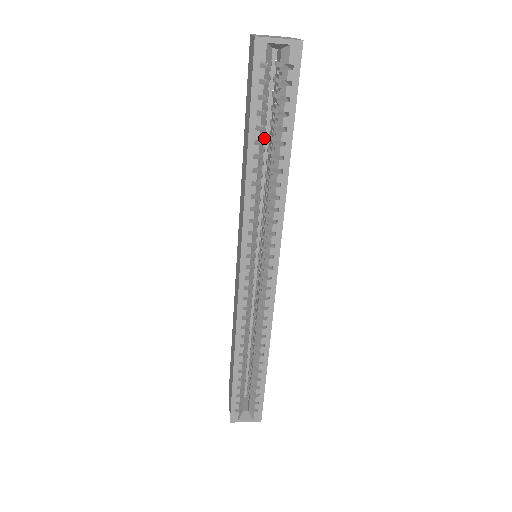
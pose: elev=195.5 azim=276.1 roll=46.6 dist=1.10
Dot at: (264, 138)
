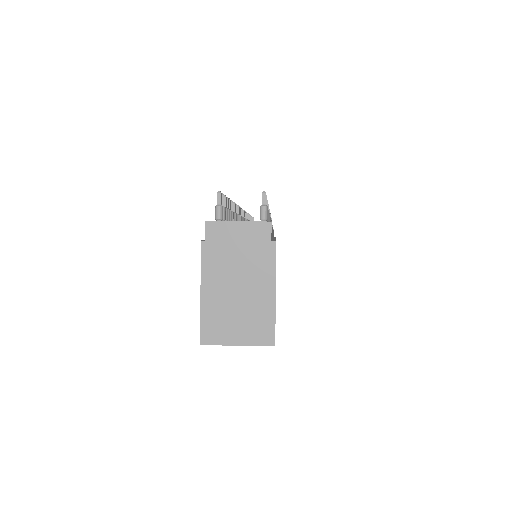
Dot at: occluded
